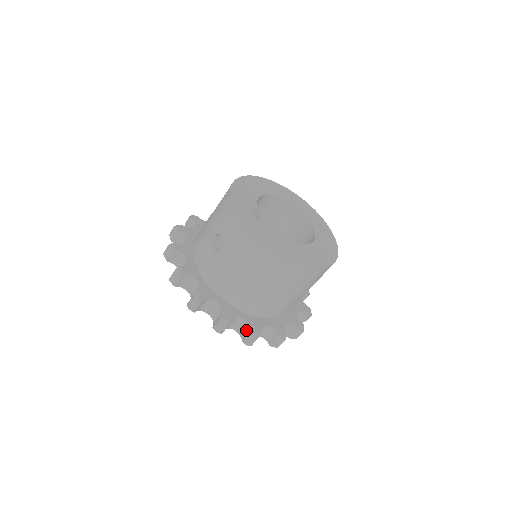
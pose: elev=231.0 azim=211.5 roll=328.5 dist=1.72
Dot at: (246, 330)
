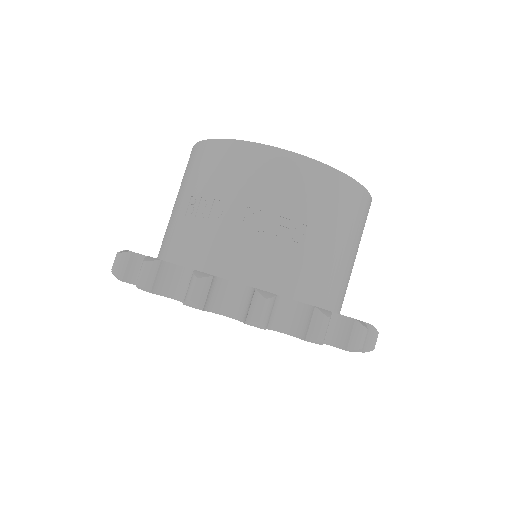
Dot at: occluded
